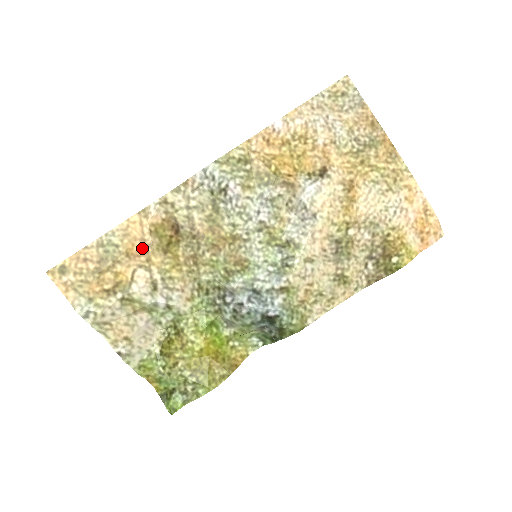
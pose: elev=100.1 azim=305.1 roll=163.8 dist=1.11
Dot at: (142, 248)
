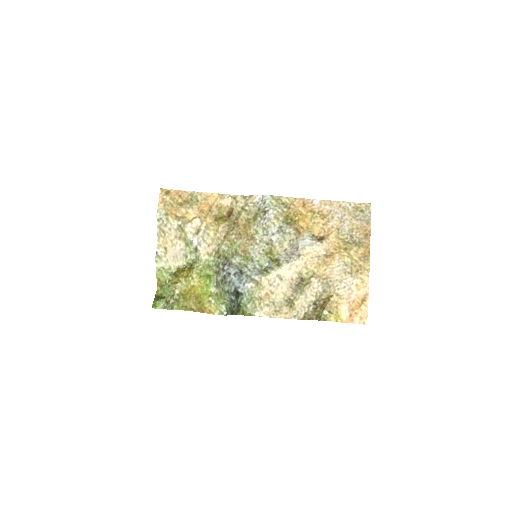
Dot at: (207, 210)
